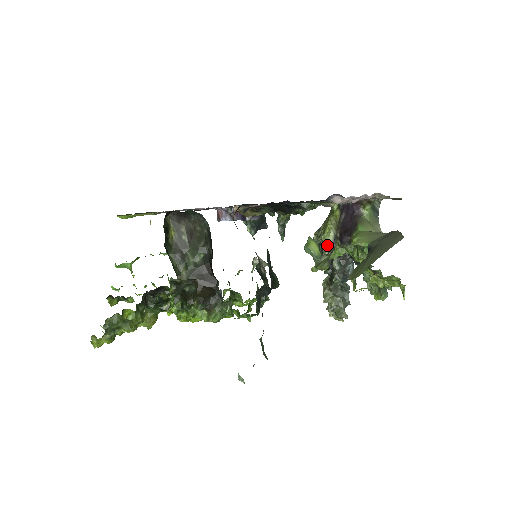
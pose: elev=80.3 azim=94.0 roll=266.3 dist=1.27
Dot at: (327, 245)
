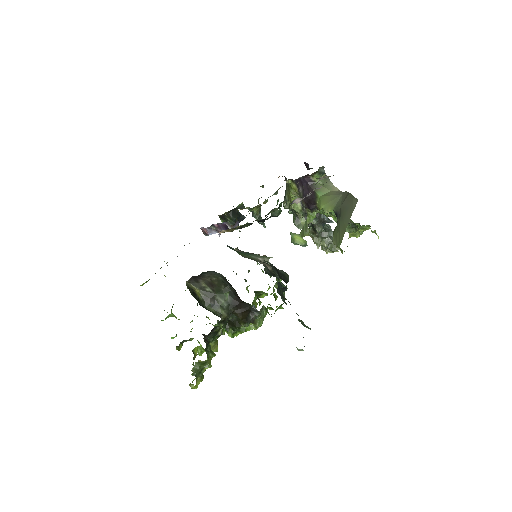
Dot at: (299, 212)
